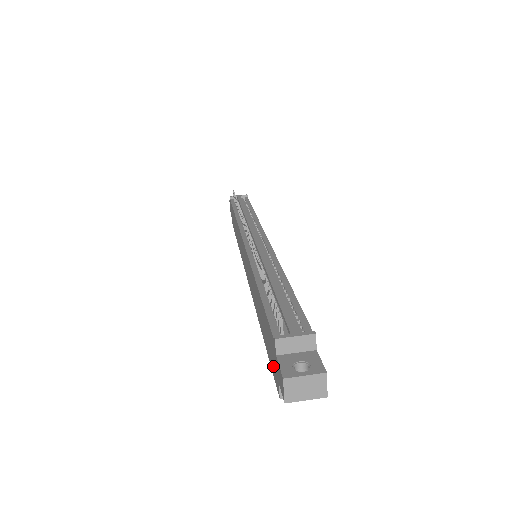
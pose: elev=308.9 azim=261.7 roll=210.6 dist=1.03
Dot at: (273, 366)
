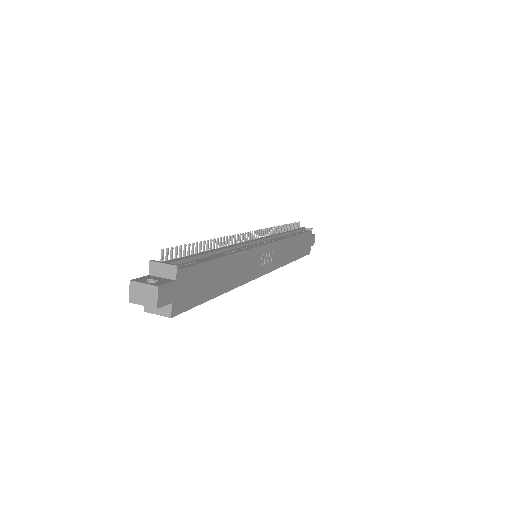
Dot at: occluded
